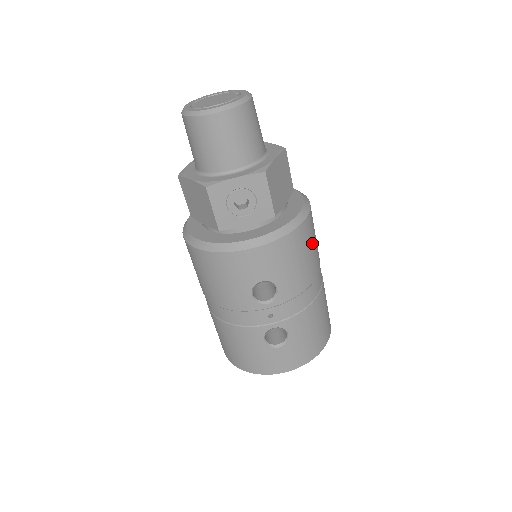
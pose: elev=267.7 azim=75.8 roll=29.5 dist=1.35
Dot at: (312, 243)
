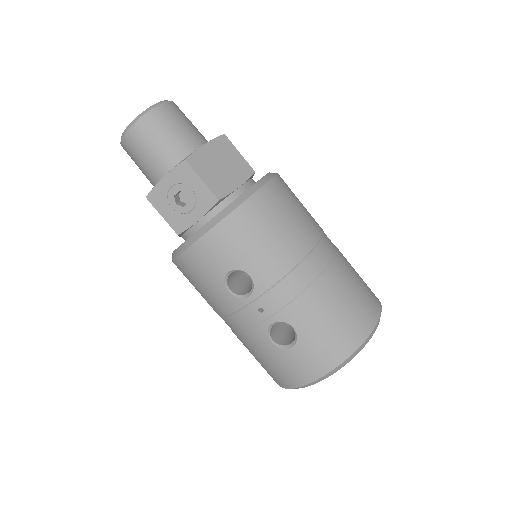
Dot at: (283, 217)
